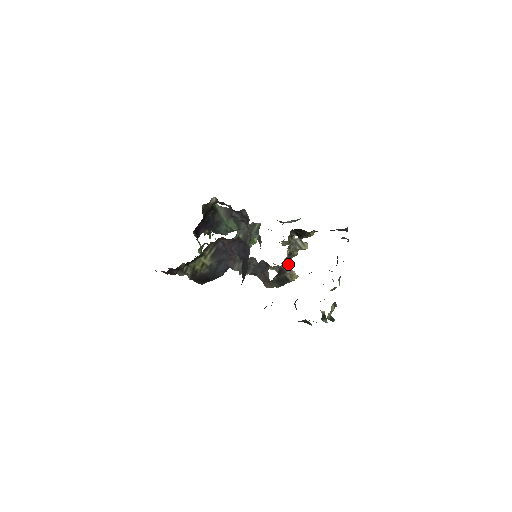
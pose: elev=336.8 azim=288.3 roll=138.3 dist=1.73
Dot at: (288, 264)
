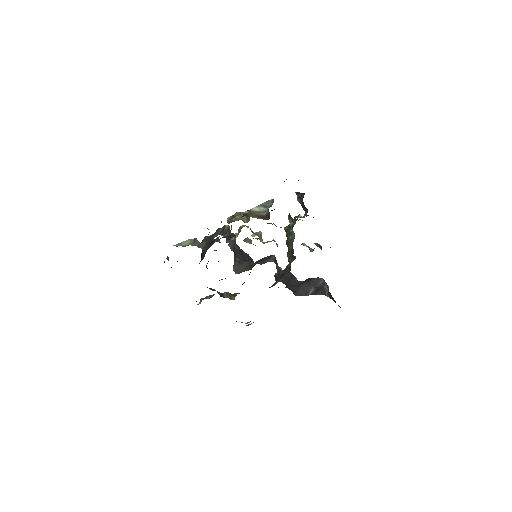
Dot at: occluded
